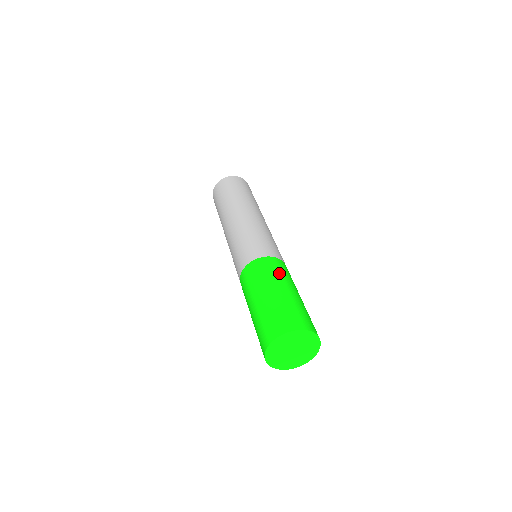
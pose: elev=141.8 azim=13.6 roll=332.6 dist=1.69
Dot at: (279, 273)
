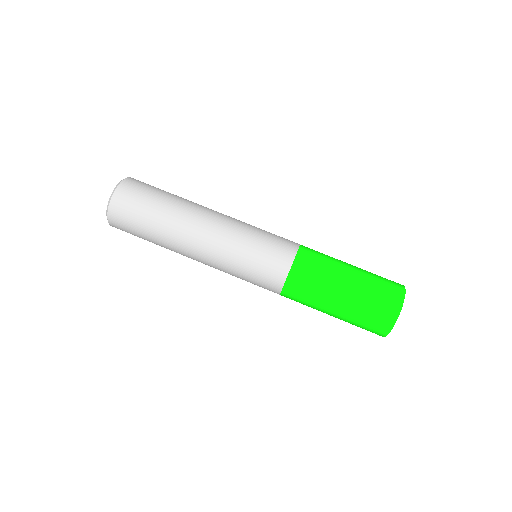
Dot at: (327, 255)
